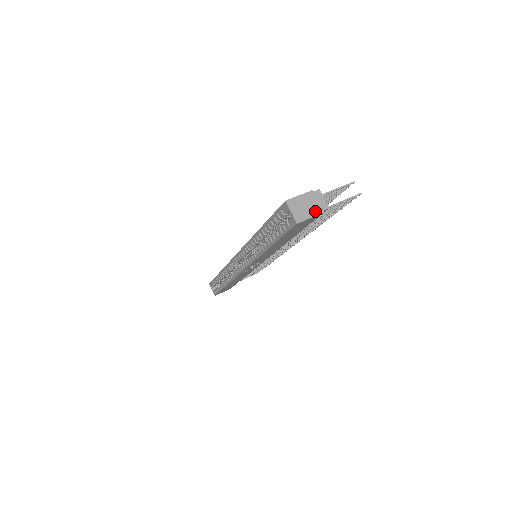
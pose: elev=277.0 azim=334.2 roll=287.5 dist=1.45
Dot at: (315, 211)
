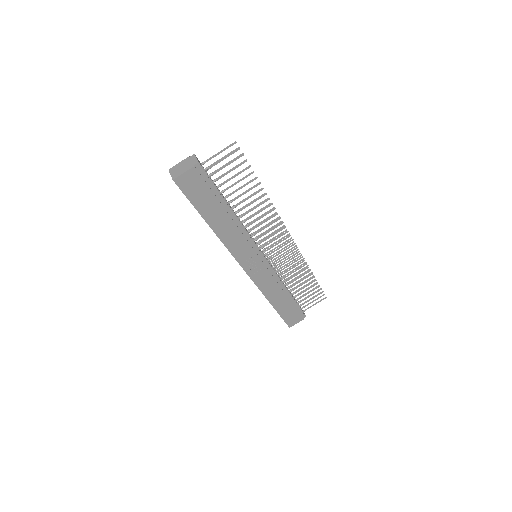
Dot at: (188, 168)
